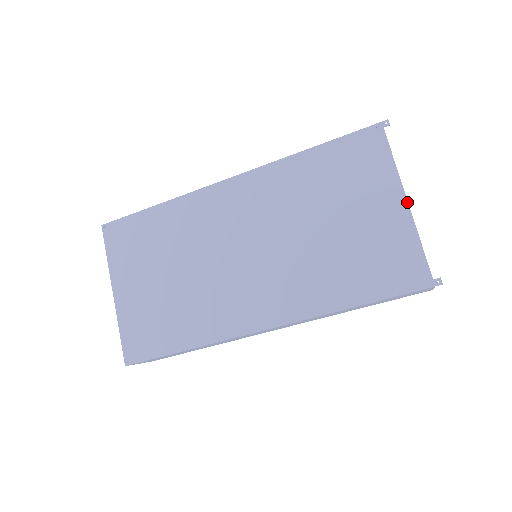
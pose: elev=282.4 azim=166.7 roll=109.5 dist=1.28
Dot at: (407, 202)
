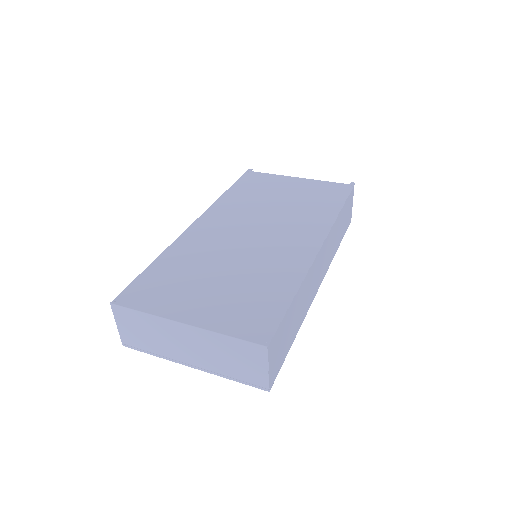
Dot at: (299, 178)
